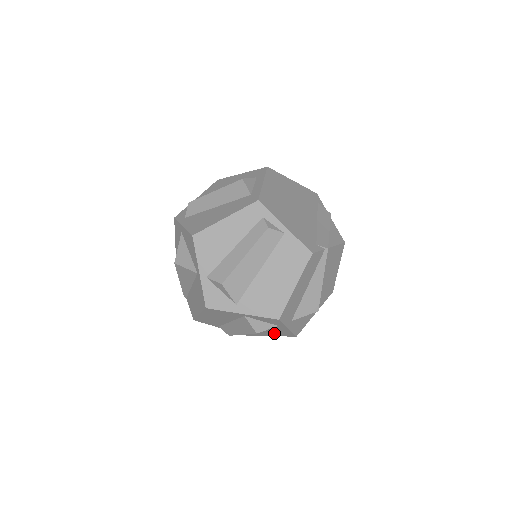
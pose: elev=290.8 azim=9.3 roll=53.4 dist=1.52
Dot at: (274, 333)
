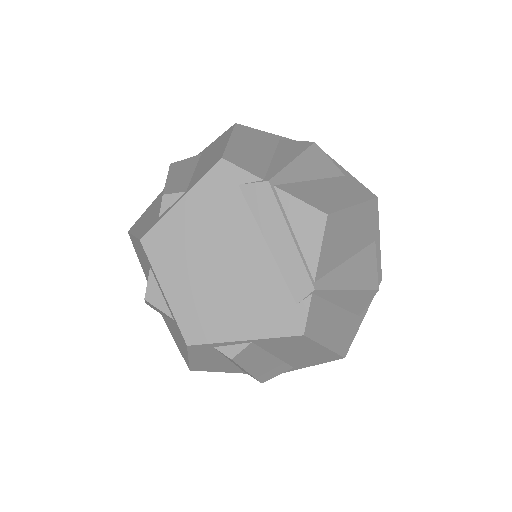
Dot at: occluded
